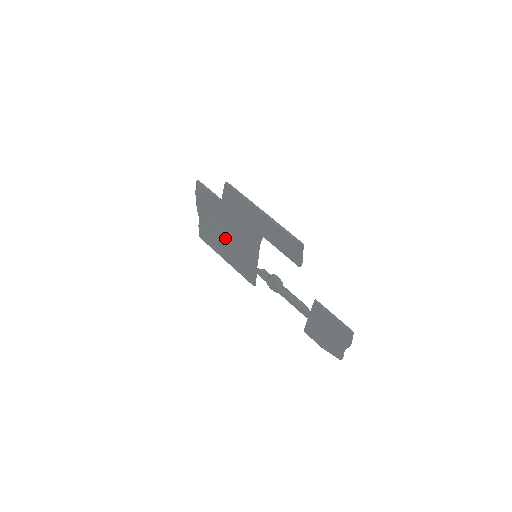
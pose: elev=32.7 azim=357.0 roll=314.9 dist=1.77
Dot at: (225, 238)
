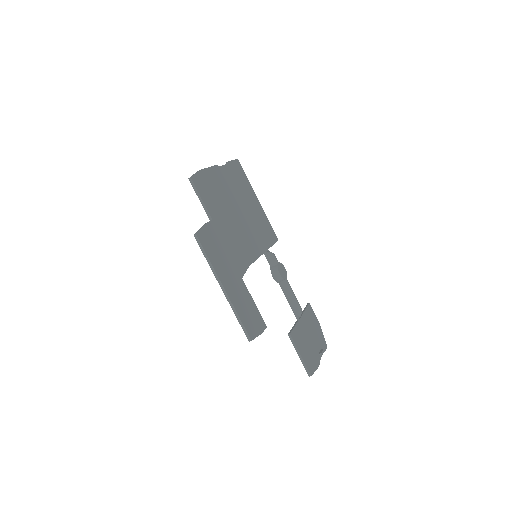
Dot at: occluded
